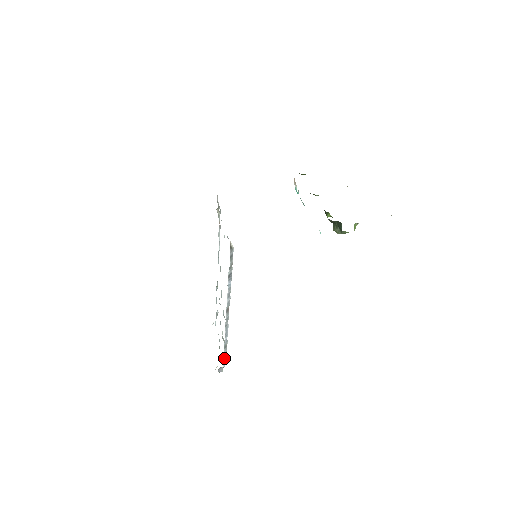
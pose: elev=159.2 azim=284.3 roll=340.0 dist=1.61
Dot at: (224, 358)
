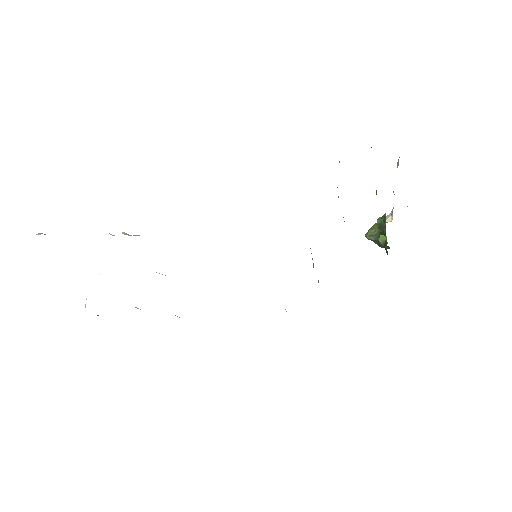
Dot at: occluded
